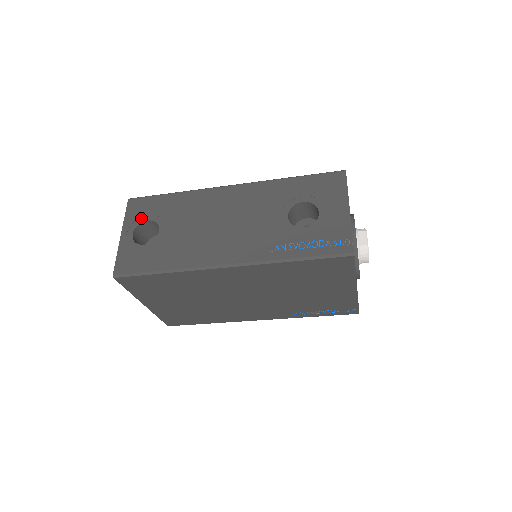
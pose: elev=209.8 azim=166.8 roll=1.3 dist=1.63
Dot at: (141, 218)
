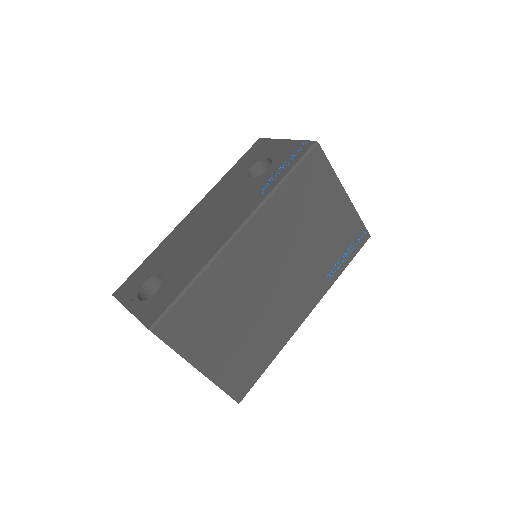
Dot at: (136, 288)
